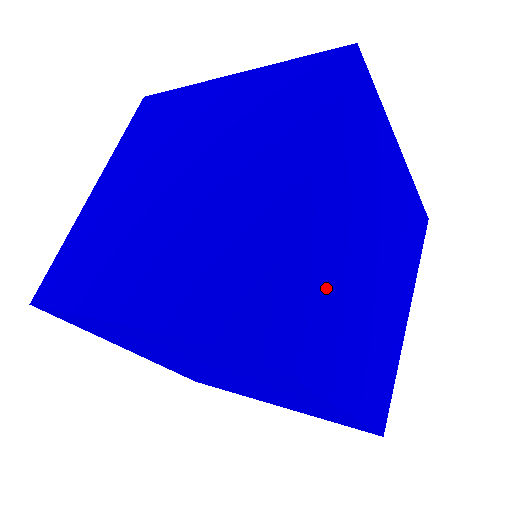
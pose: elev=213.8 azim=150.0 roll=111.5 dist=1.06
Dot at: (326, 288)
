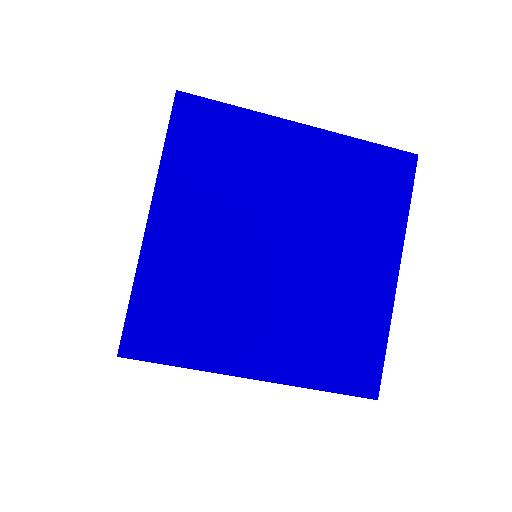
Dot at: (200, 292)
